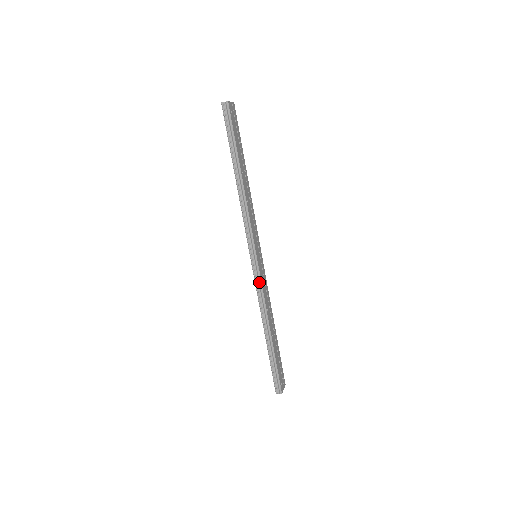
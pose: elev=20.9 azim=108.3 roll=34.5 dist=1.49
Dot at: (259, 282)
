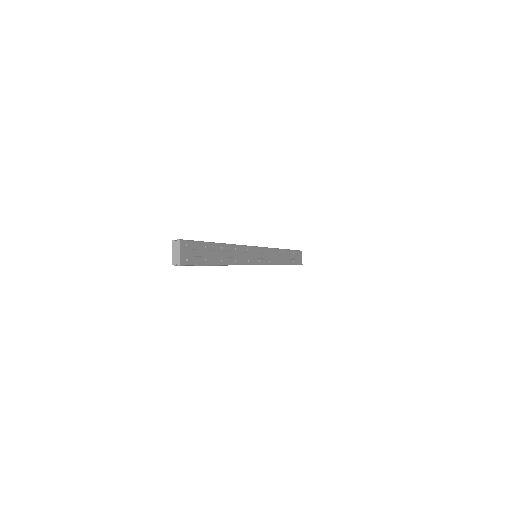
Dot at: occluded
